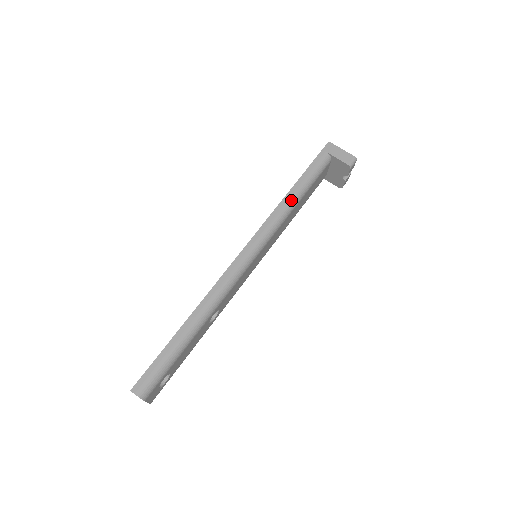
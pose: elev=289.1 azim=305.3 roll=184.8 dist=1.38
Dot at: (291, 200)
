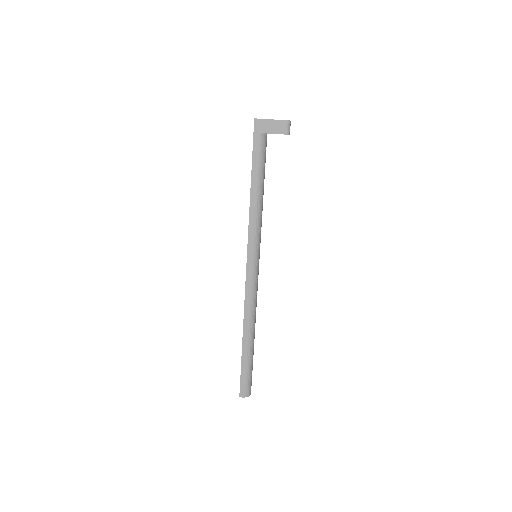
Dot at: (257, 204)
